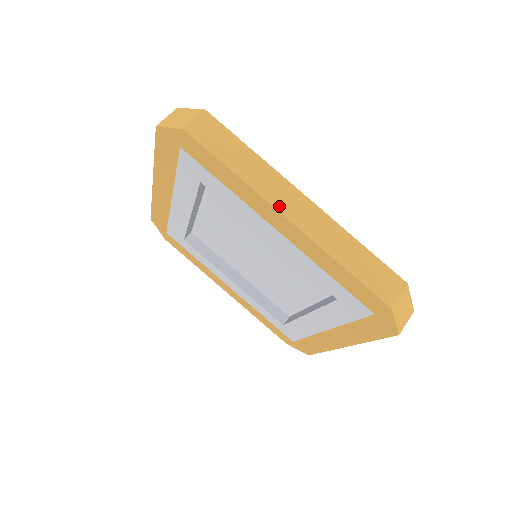
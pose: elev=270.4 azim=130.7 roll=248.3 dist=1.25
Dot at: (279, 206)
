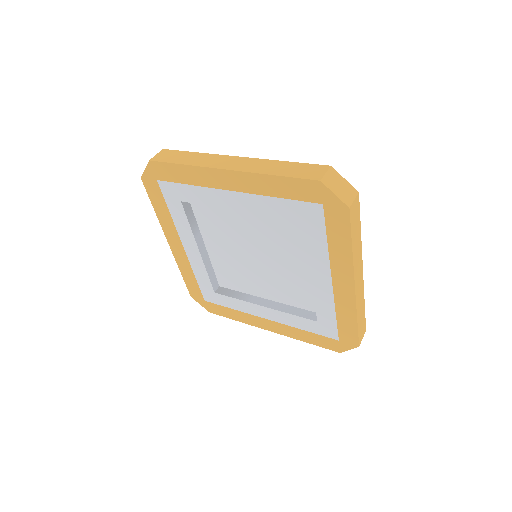
Dot at: (356, 277)
